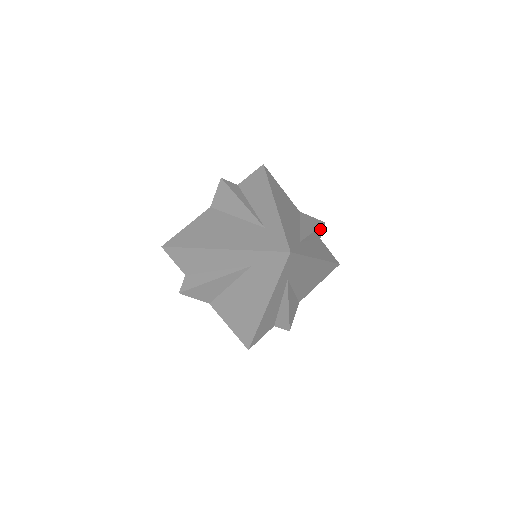
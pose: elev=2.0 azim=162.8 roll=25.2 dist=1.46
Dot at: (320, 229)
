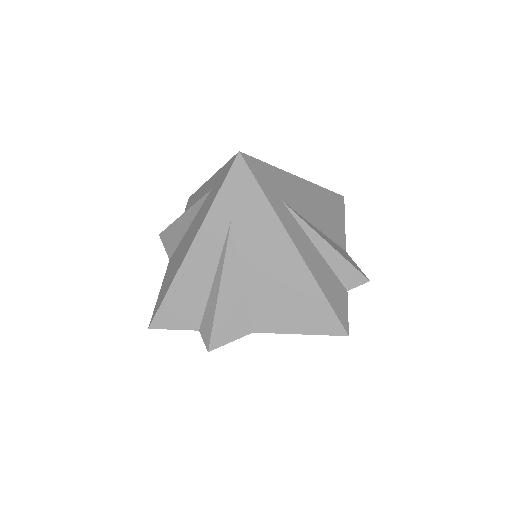
Dot at: occluded
